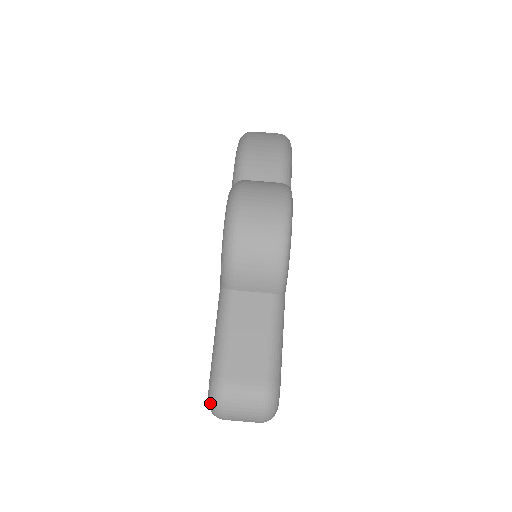
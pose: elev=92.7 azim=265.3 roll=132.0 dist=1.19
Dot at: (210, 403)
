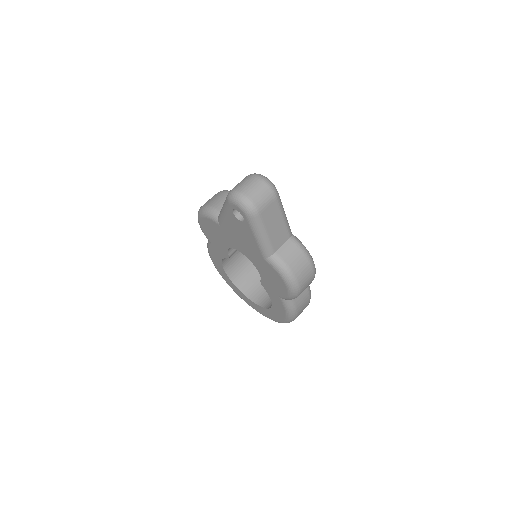
Dot at: (234, 199)
